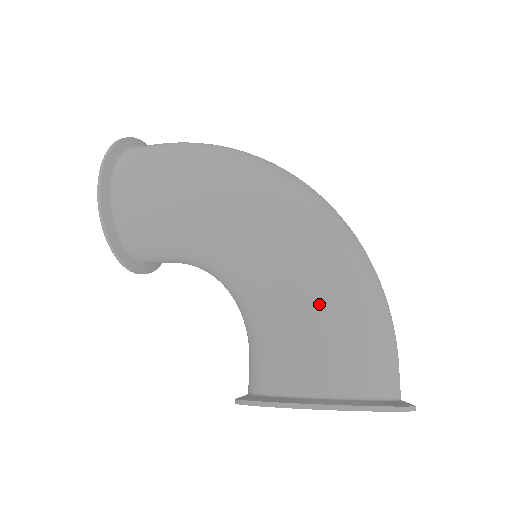
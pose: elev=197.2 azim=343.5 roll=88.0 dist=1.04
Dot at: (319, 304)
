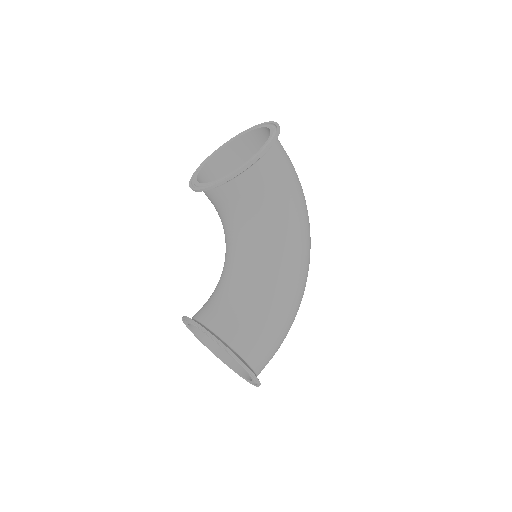
Dot at: (280, 328)
